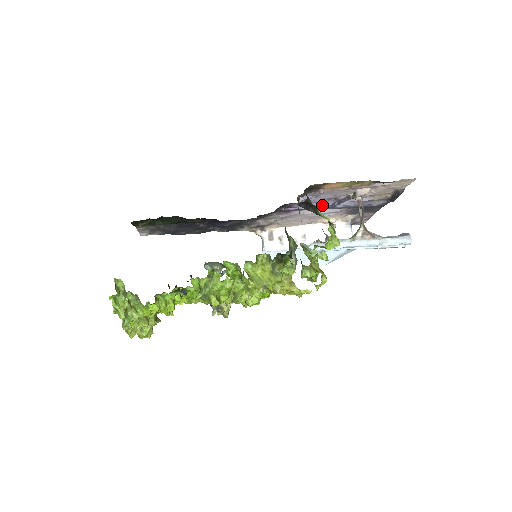
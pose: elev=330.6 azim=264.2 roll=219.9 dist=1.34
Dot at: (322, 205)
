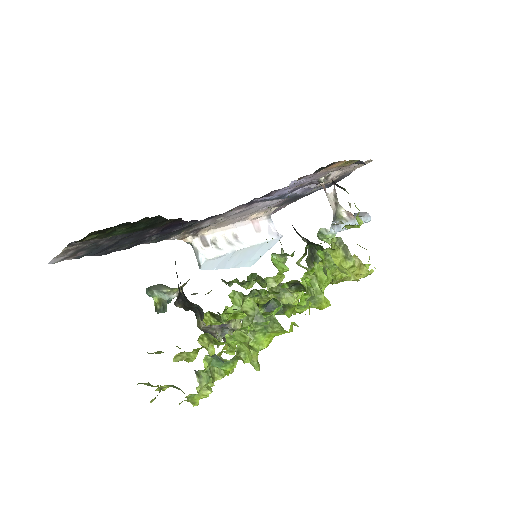
Dot at: (282, 194)
